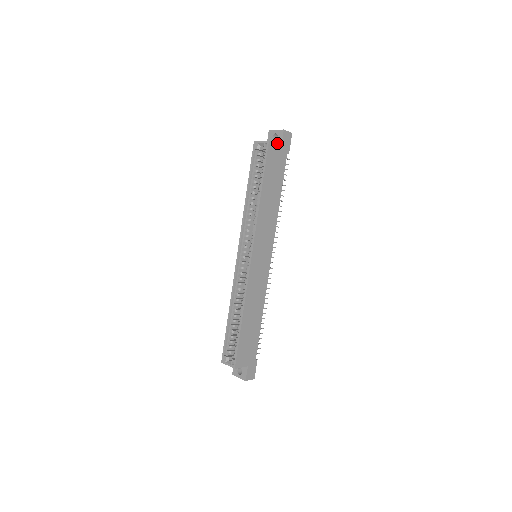
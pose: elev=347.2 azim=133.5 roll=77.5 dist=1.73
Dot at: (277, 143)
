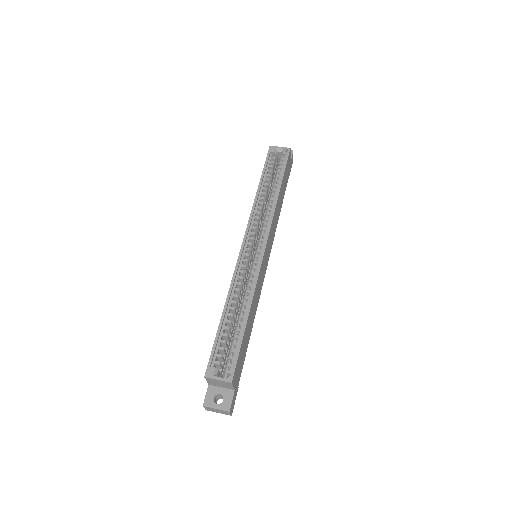
Dot at: occluded
